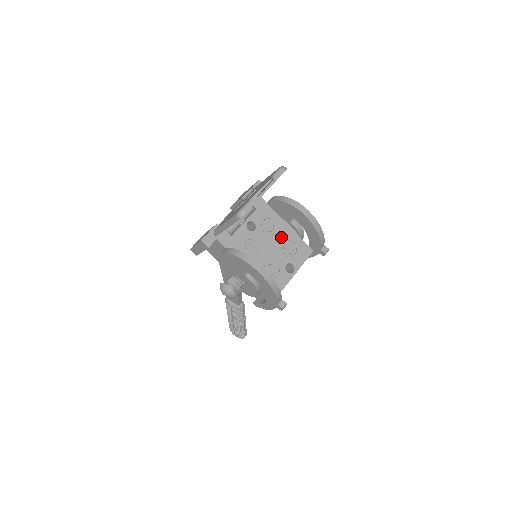
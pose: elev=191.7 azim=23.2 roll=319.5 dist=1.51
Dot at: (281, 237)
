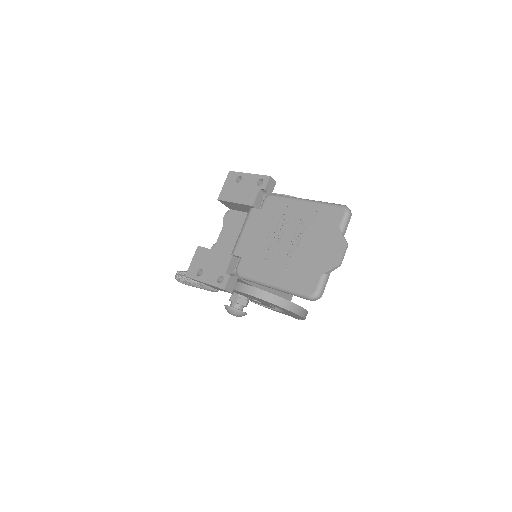
Dot at: occluded
